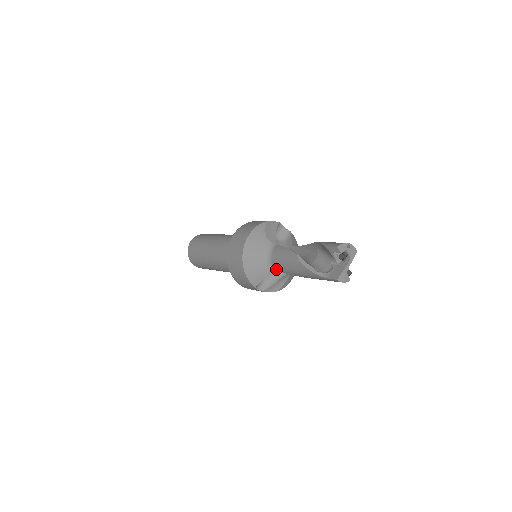
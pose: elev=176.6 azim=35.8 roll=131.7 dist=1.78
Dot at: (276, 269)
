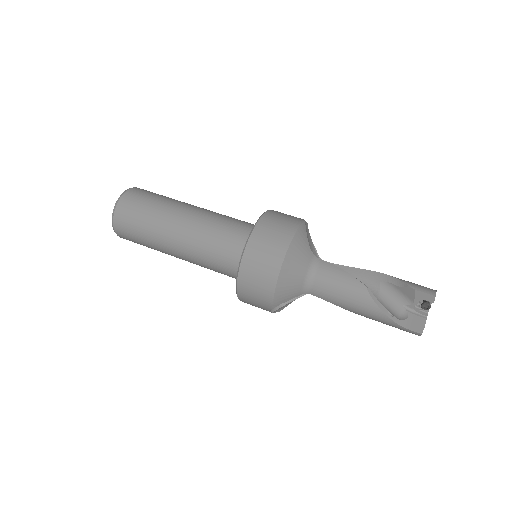
Dot at: (314, 292)
